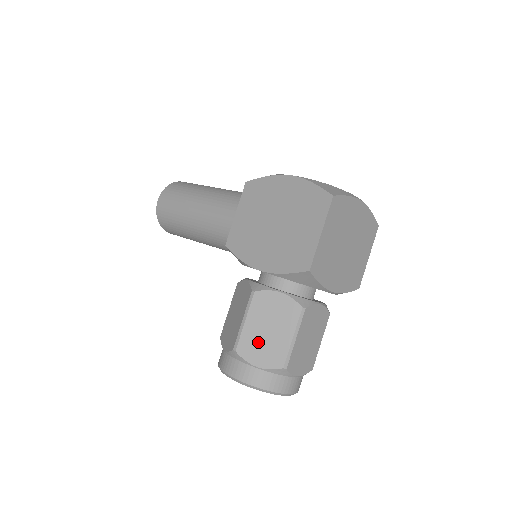
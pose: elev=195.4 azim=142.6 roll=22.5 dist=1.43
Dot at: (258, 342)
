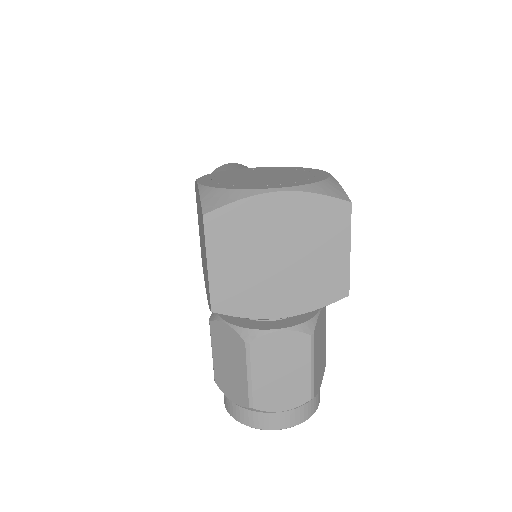
Dot at: (225, 376)
